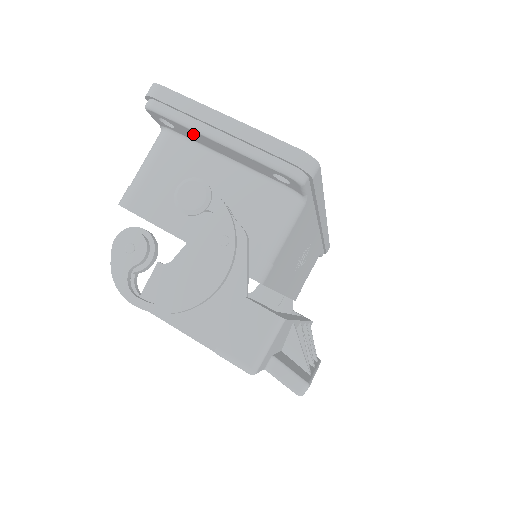
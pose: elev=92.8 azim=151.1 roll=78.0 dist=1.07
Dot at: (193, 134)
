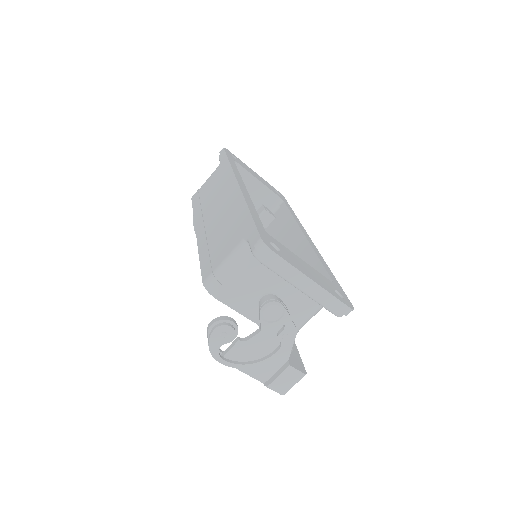
Dot at: occluded
